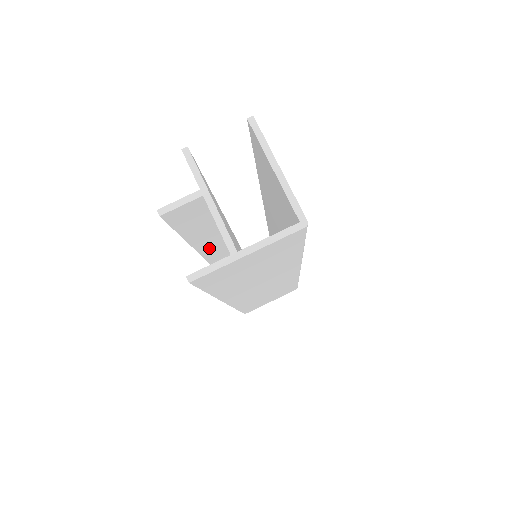
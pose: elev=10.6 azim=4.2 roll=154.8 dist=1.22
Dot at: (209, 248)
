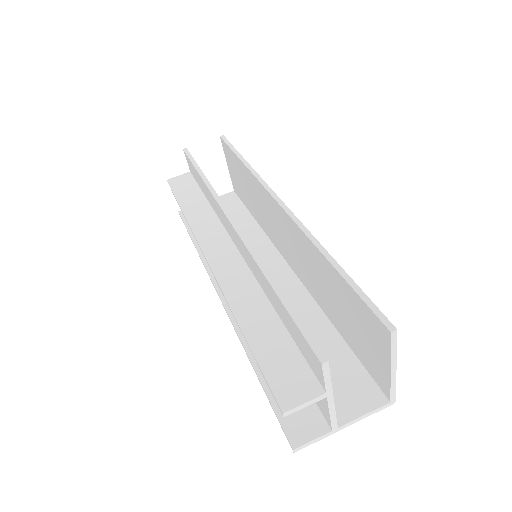
Dot at: (235, 290)
